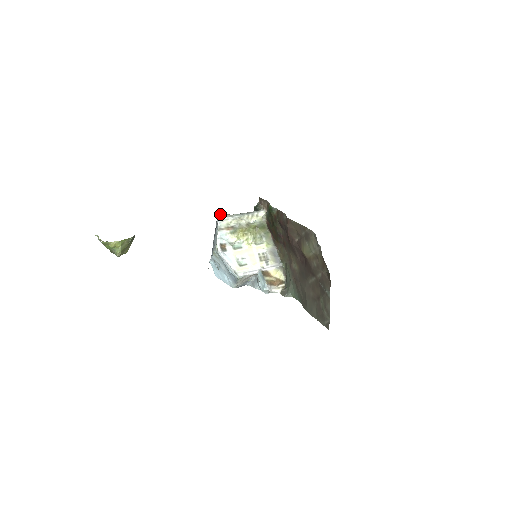
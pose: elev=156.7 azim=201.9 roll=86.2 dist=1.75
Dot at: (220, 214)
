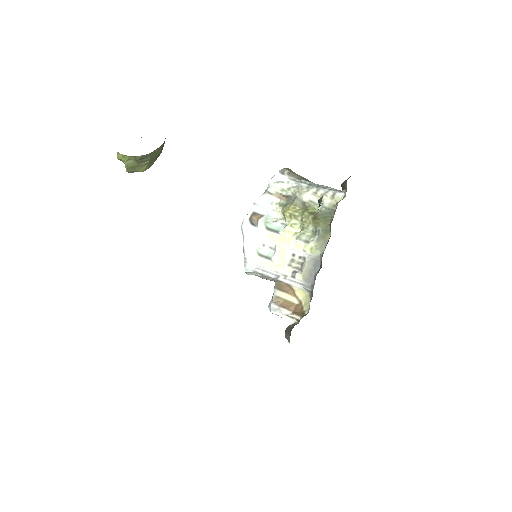
Dot at: (280, 170)
